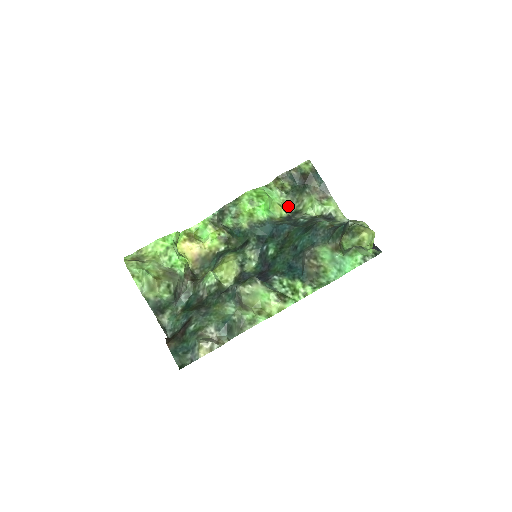
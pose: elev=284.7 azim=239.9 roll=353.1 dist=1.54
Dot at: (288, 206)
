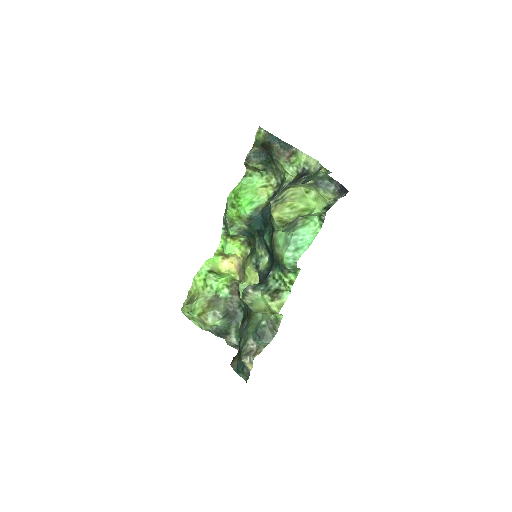
Dot at: (274, 180)
